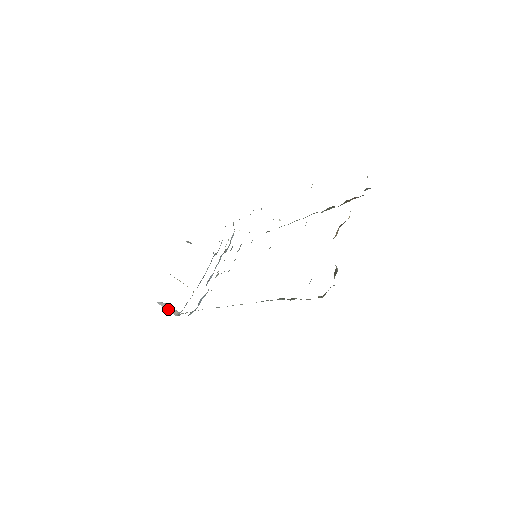
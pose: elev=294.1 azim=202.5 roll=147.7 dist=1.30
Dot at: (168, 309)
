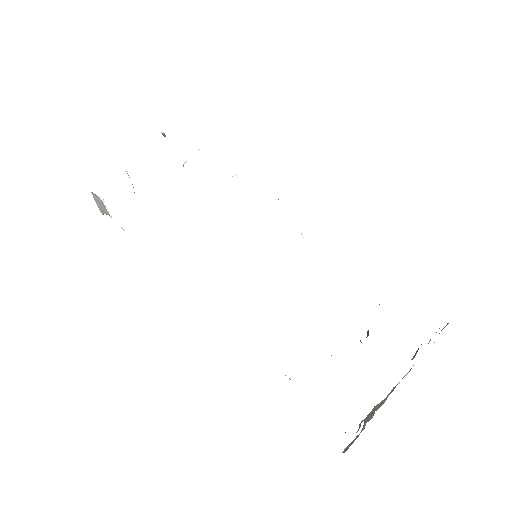
Dot at: (99, 204)
